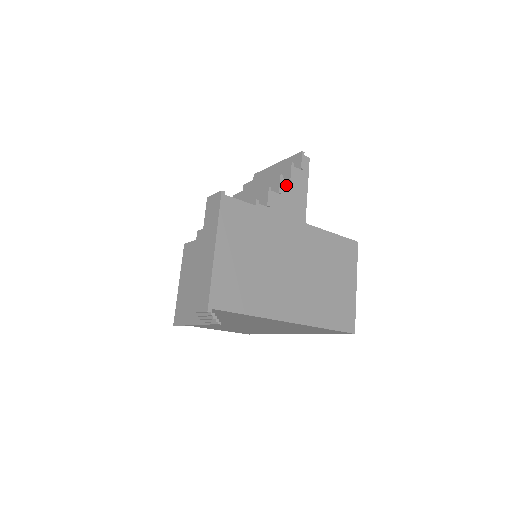
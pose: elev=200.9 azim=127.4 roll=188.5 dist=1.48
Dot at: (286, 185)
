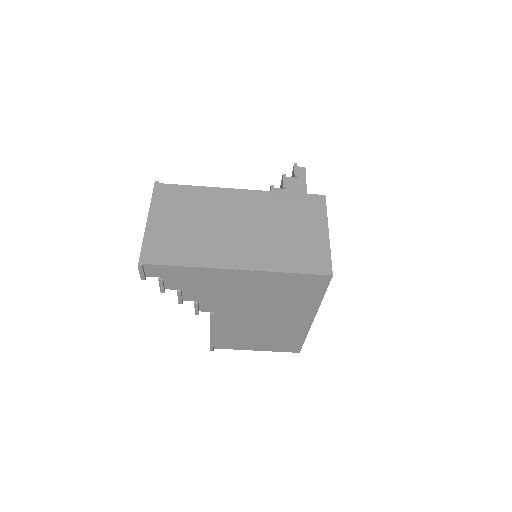
Dot at: occluded
